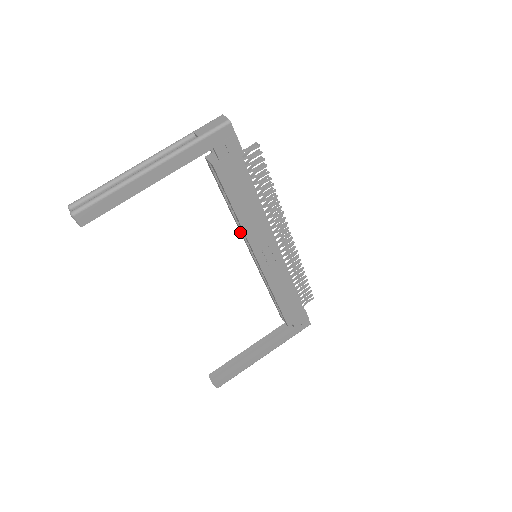
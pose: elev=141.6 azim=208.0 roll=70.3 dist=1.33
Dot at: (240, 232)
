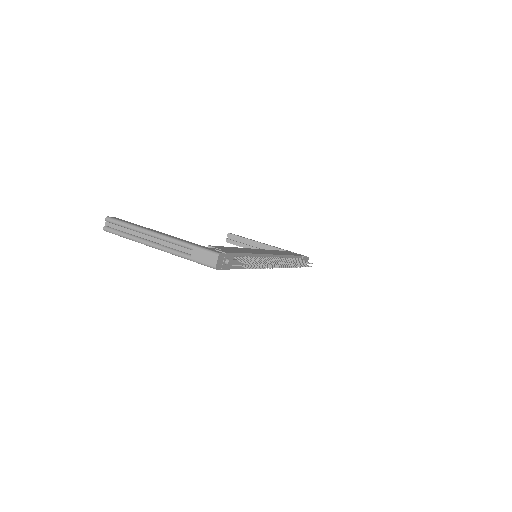
Dot at: (246, 248)
